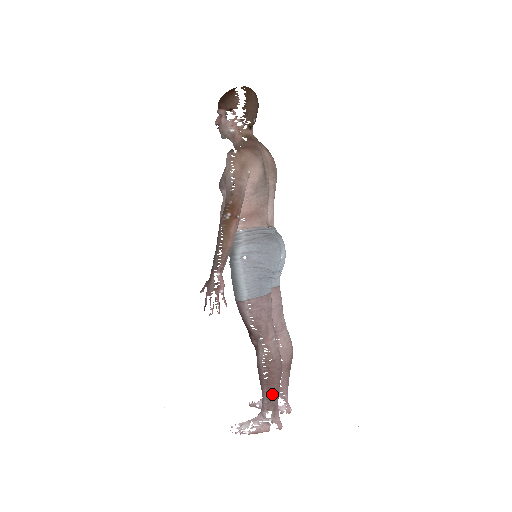
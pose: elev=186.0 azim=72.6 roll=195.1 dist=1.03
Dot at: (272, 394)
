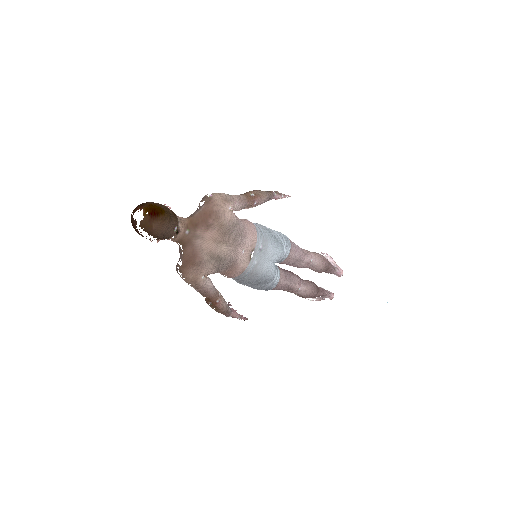
Dot at: occluded
